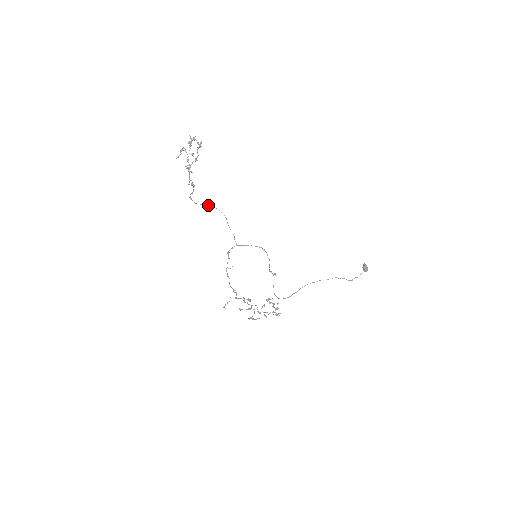
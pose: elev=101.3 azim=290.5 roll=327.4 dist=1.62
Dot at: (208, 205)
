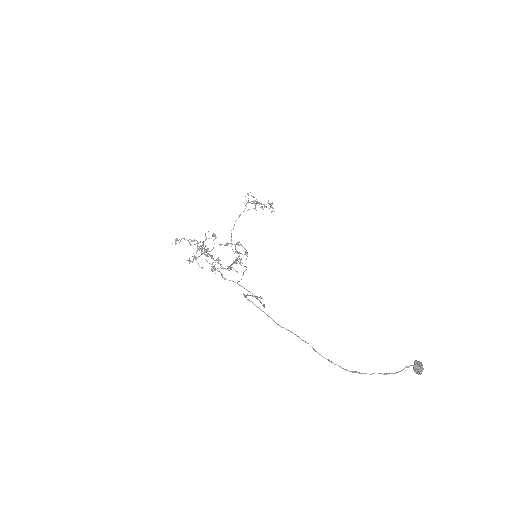
Dot at: occluded
